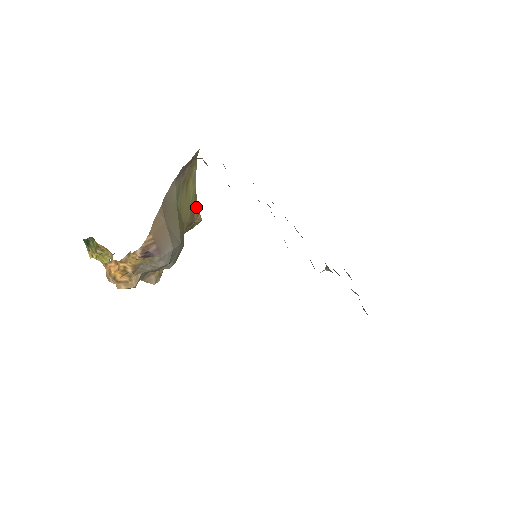
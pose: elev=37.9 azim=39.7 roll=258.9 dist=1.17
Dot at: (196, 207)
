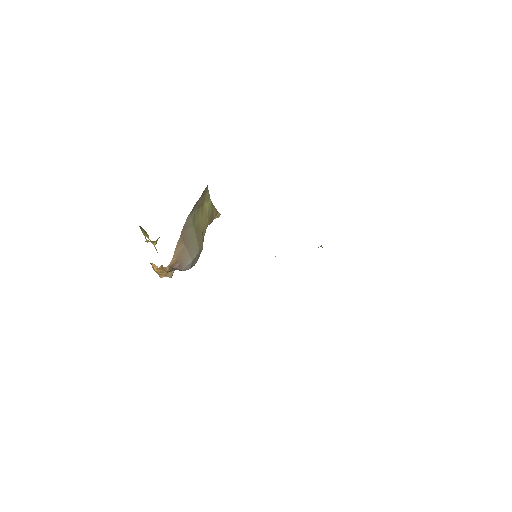
Dot at: (214, 210)
